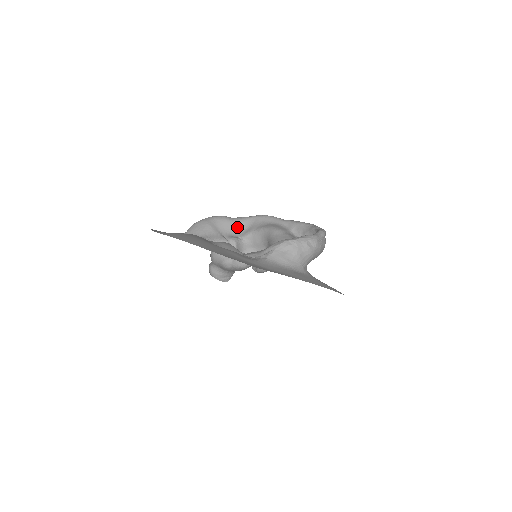
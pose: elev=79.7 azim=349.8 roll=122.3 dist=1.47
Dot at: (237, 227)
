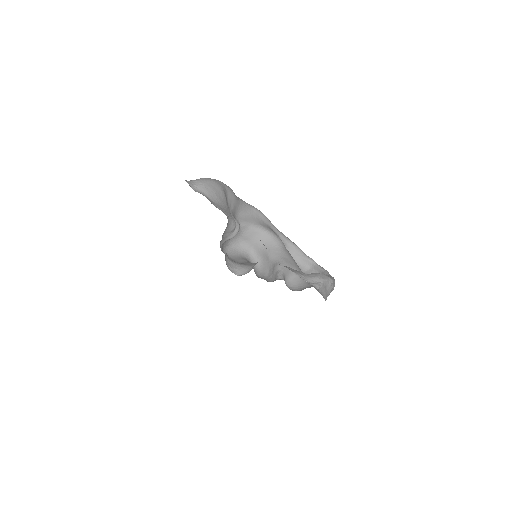
Dot at: (238, 209)
